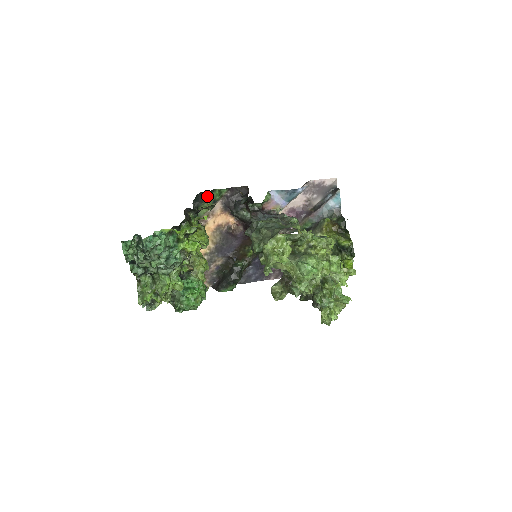
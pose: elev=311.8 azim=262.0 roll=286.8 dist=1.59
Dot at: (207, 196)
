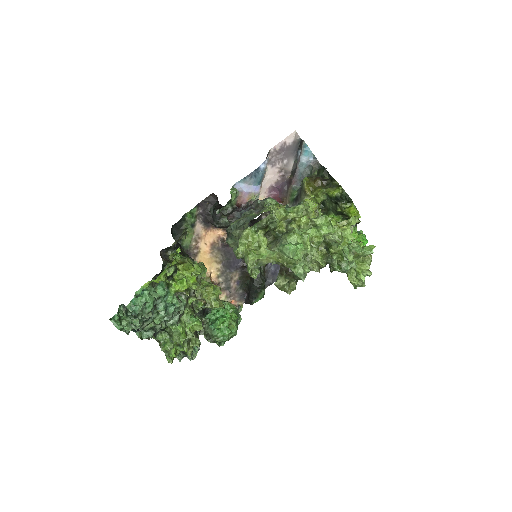
Dot at: (182, 224)
